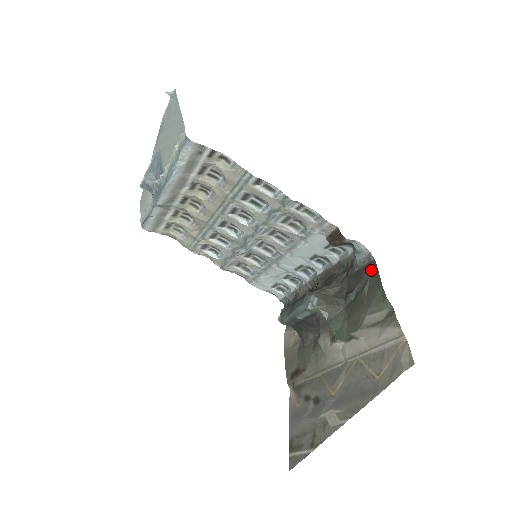
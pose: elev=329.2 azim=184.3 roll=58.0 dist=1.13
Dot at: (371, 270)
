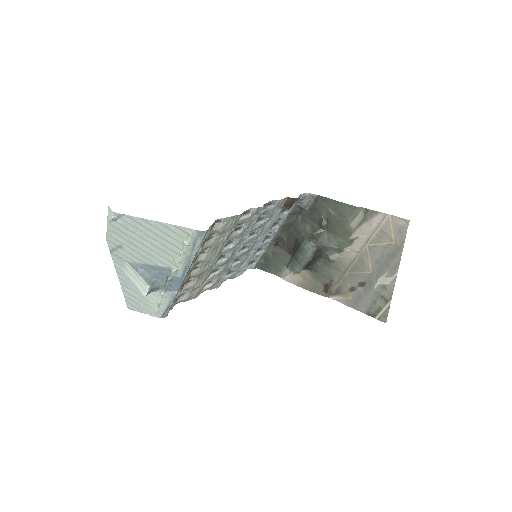
Dot at: (322, 202)
